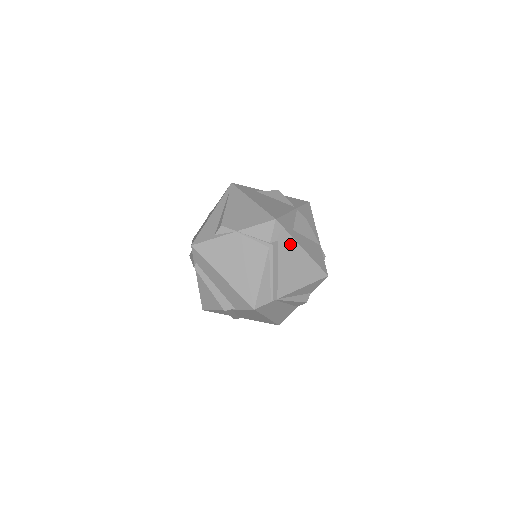
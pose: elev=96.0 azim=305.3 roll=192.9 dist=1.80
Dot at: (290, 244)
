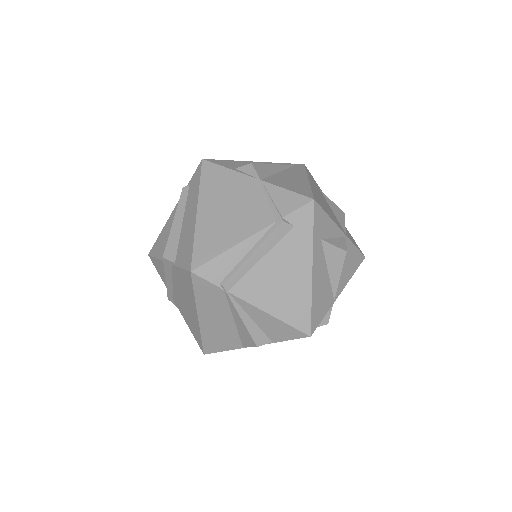
Dot at: (303, 246)
